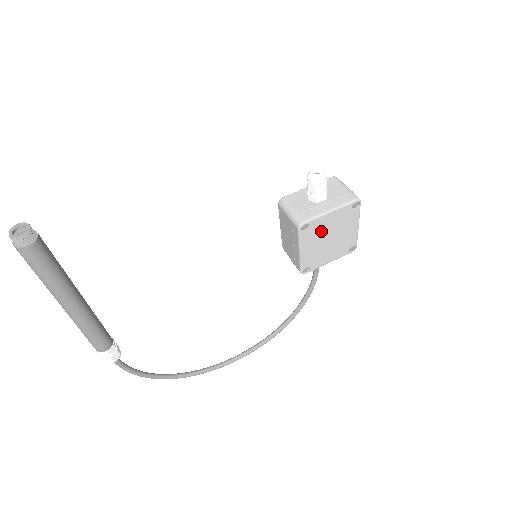
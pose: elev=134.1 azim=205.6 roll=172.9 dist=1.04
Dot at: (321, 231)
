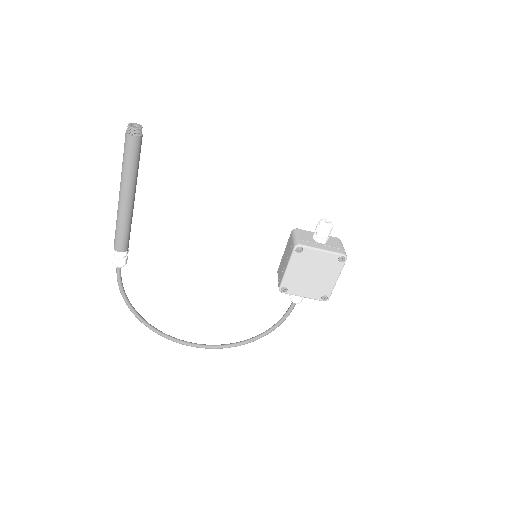
Dot at: (309, 262)
